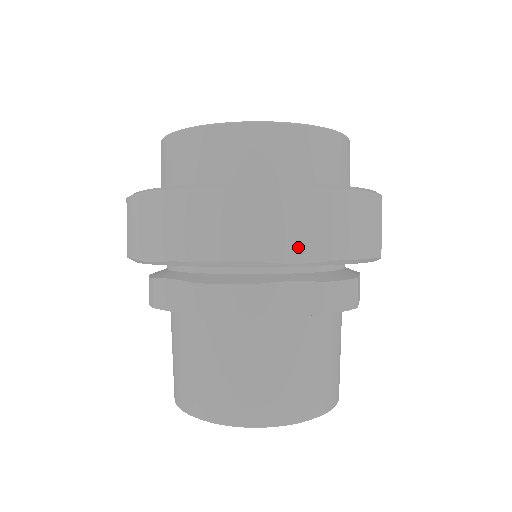
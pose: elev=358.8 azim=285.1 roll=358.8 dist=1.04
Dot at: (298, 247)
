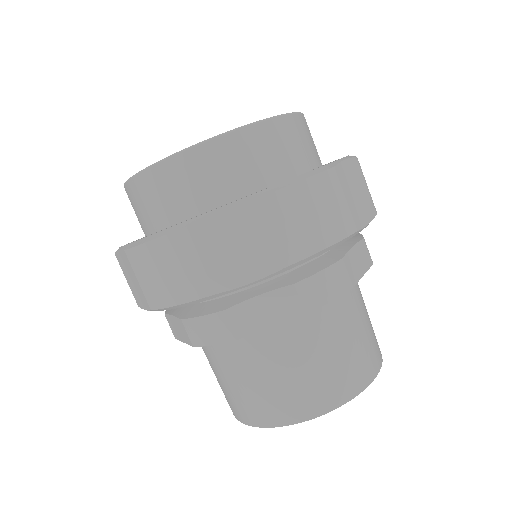
Dot at: (244, 268)
